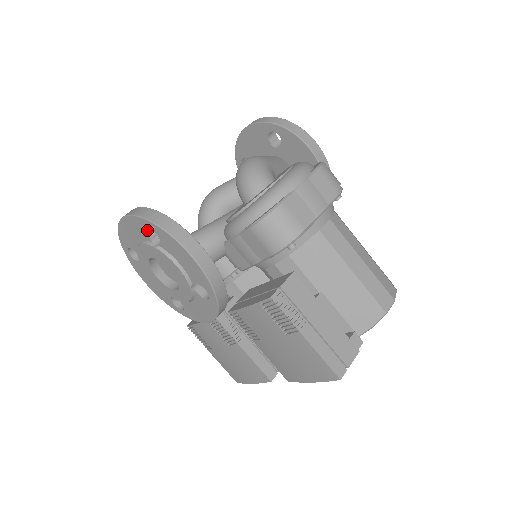
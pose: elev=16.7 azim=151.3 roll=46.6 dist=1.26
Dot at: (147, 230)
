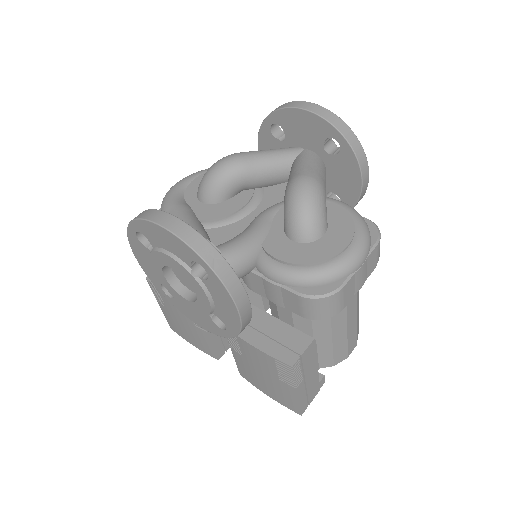
Dot at: (194, 259)
